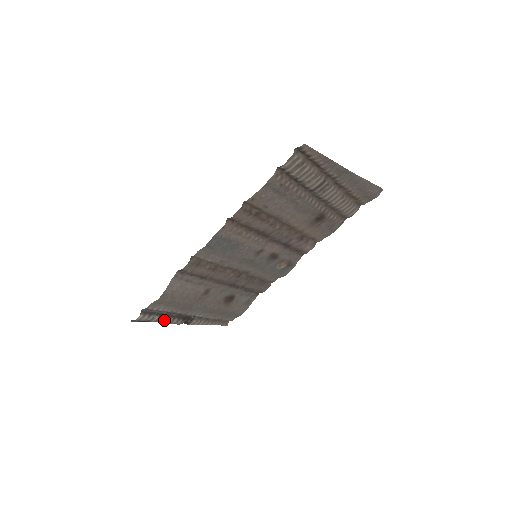
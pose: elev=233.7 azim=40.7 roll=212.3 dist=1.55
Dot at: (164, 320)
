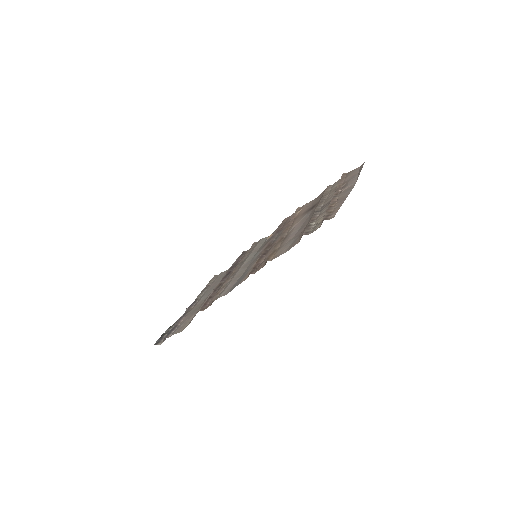
Dot at: occluded
